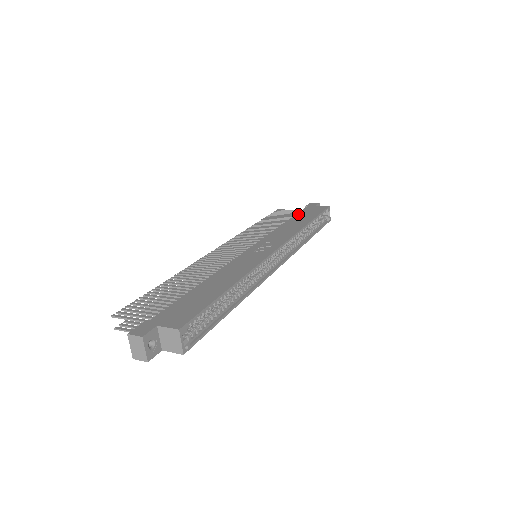
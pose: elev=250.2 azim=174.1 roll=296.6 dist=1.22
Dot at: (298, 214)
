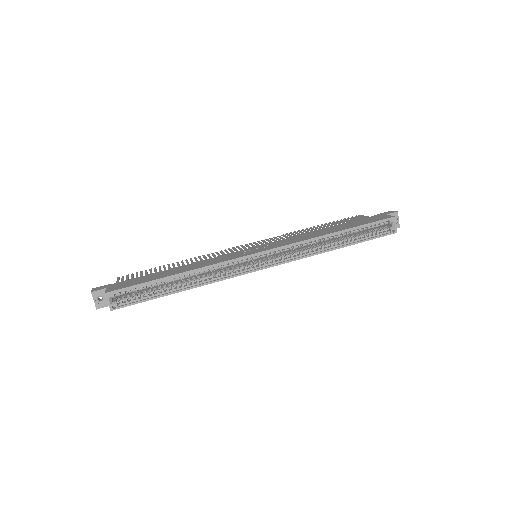
Dot at: (350, 222)
